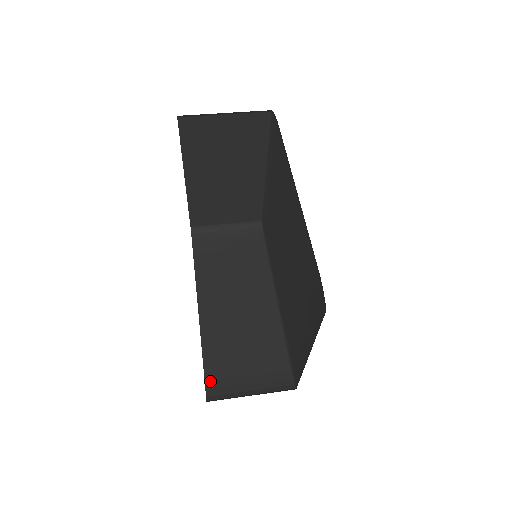
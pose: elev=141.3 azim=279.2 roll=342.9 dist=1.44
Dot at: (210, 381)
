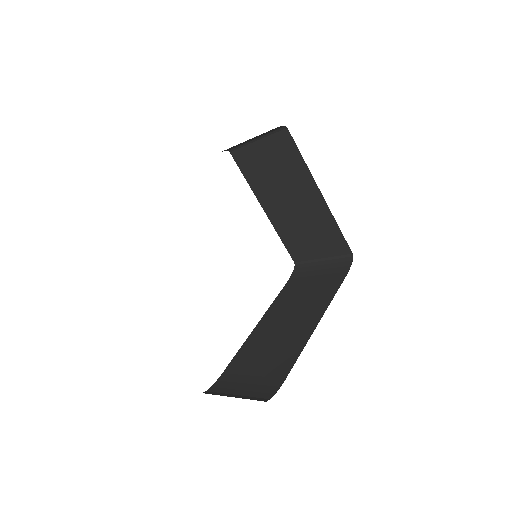
Dot at: (220, 381)
